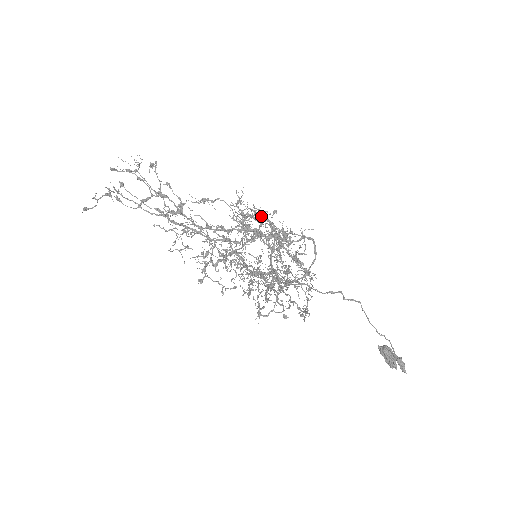
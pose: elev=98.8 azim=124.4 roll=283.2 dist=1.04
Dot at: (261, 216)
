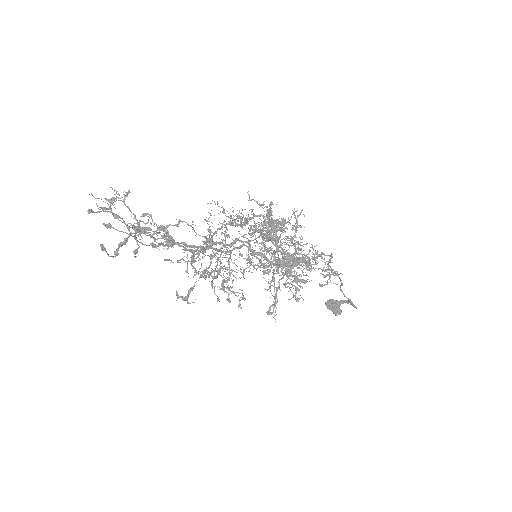
Dot at: (254, 214)
